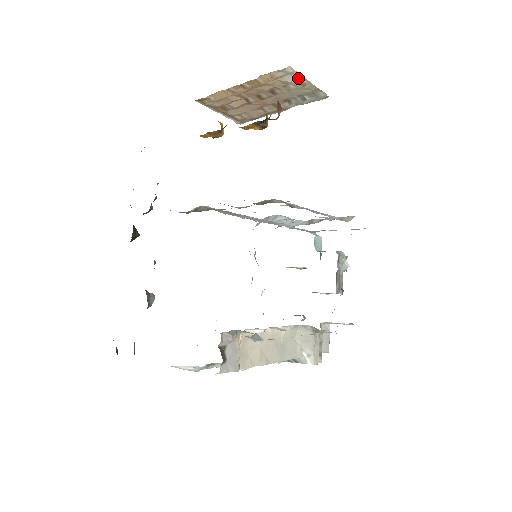
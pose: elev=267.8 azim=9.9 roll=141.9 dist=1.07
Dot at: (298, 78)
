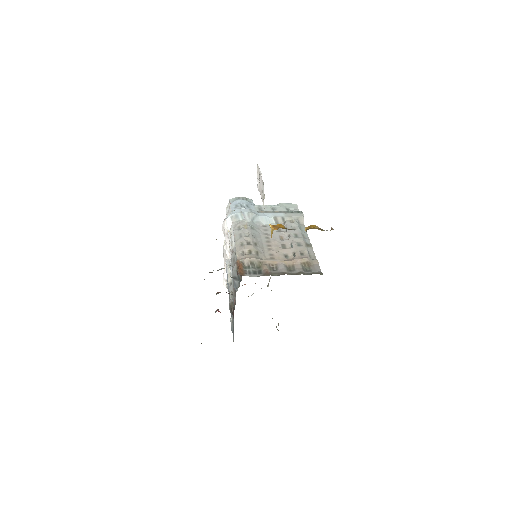
Dot at: occluded
